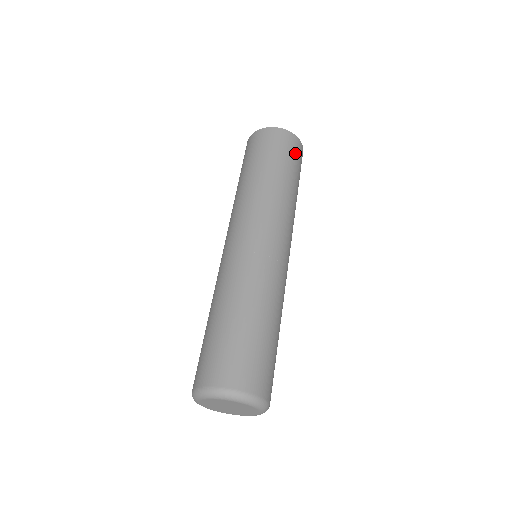
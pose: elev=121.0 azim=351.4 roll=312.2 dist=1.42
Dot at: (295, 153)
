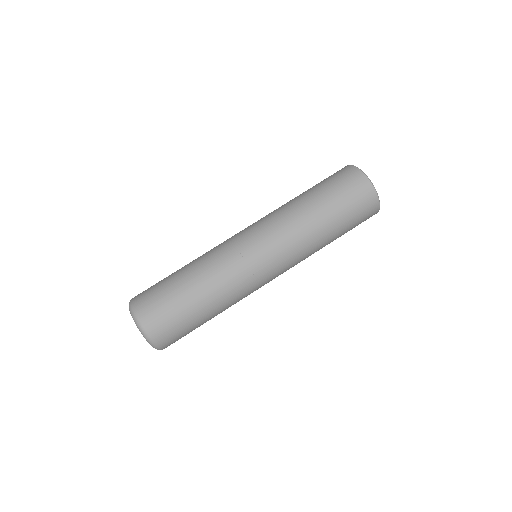
Dot at: (355, 197)
